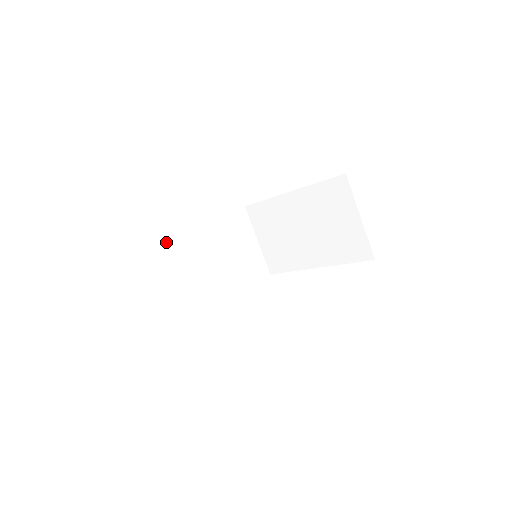
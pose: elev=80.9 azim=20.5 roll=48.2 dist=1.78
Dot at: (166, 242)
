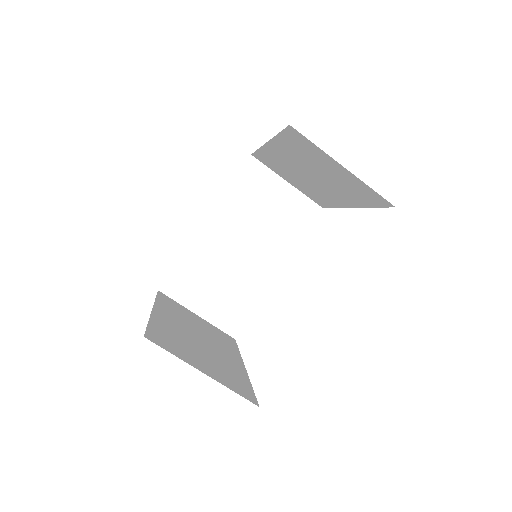
Dot at: (181, 261)
